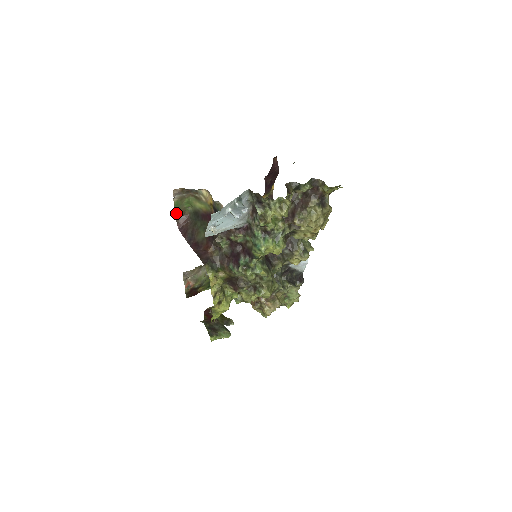
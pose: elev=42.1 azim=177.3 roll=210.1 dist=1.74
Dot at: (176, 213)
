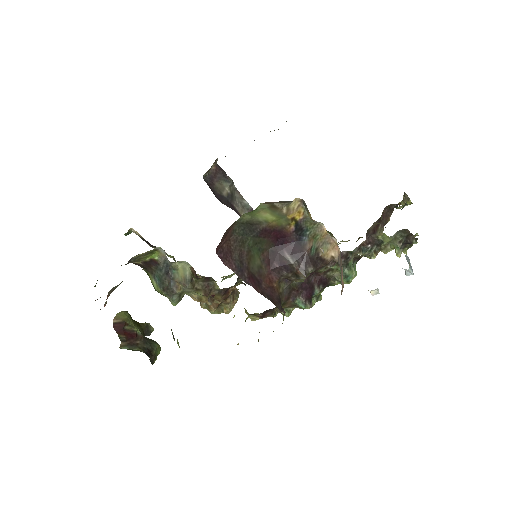
Dot at: occluded
